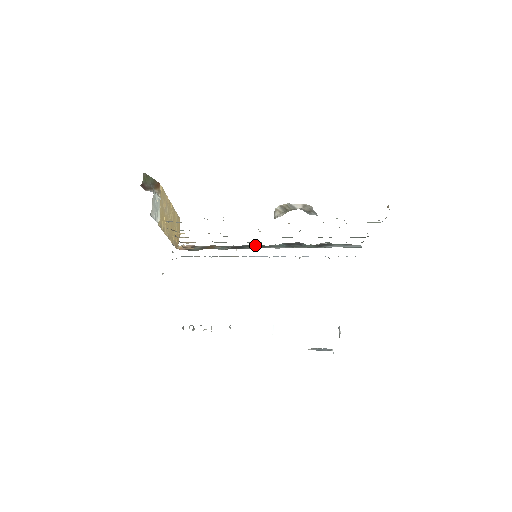
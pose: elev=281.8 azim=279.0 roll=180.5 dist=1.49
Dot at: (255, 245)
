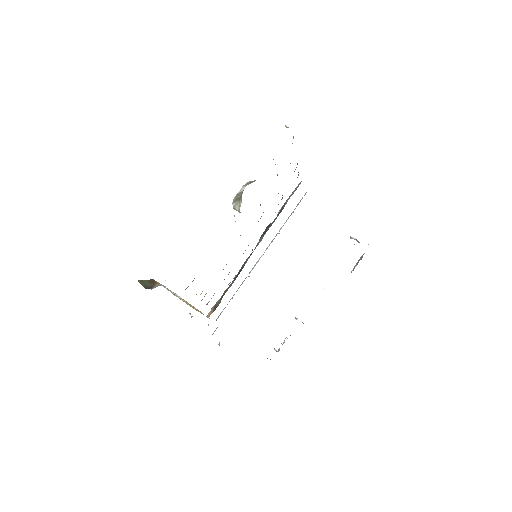
Dot at: (247, 259)
